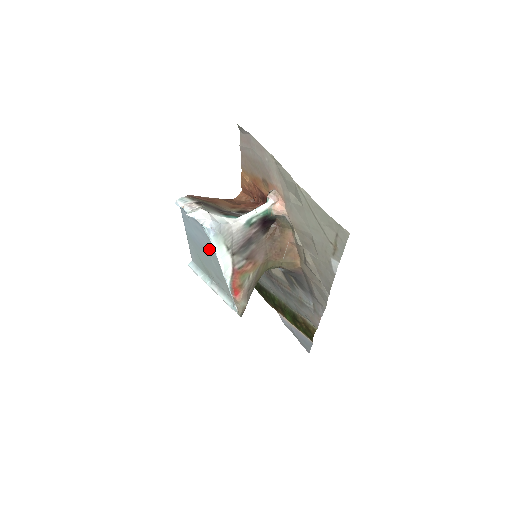
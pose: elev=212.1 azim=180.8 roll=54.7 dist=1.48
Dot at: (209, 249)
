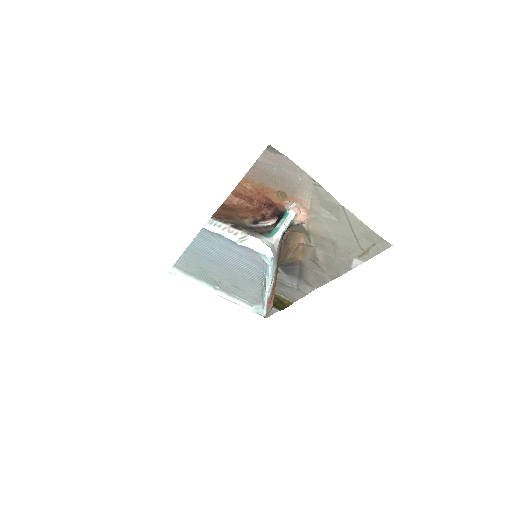
Dot at: (243, 267)
